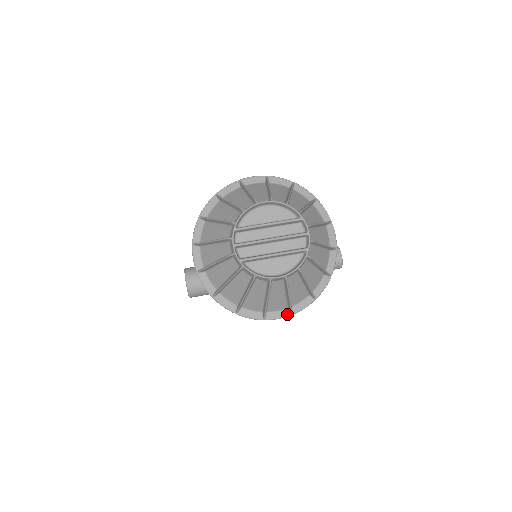
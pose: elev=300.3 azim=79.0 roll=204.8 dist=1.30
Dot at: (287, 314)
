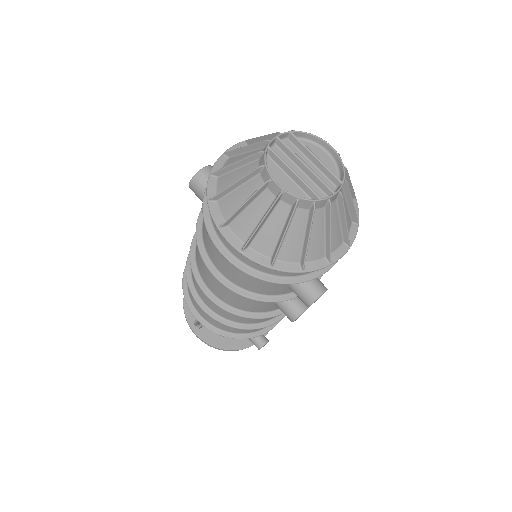
Dot at: (238, 247)
